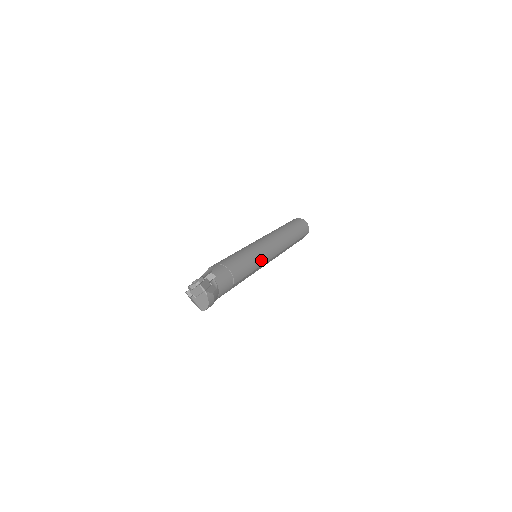
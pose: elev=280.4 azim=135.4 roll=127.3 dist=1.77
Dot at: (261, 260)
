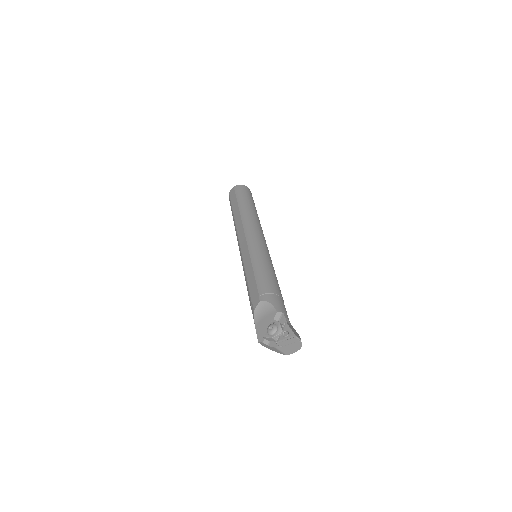
Dot at: occluded
